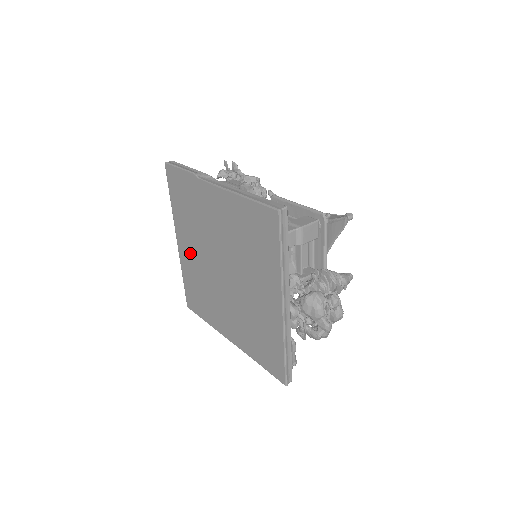
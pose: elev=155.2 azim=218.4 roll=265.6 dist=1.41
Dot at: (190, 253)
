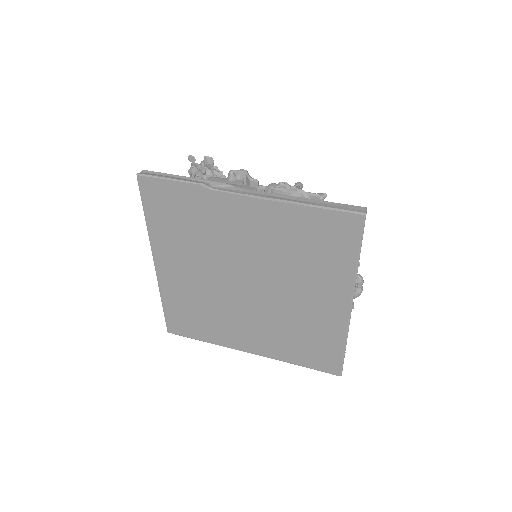
Dot at: (182, 275)
